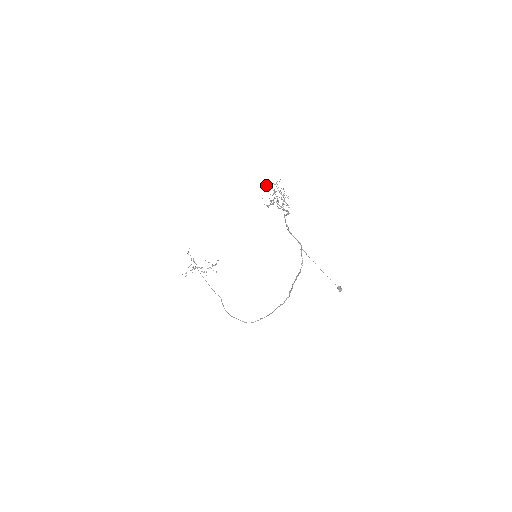
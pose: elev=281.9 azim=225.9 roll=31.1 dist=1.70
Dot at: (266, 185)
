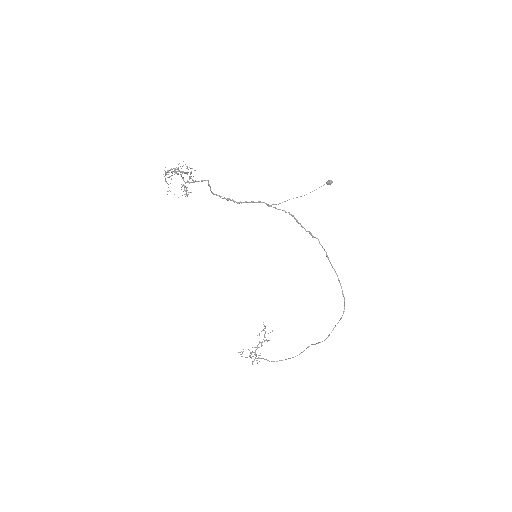
Dot at: (168, 191)
